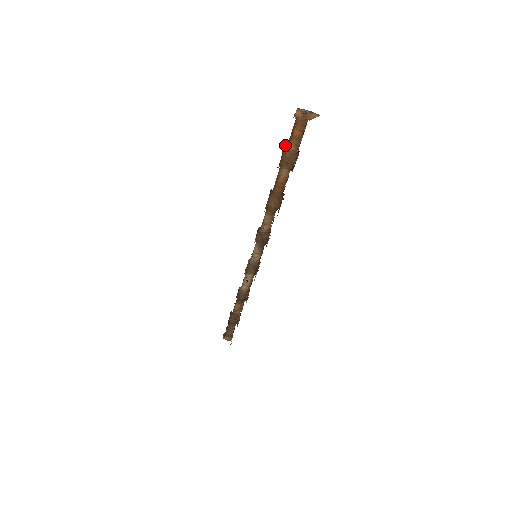
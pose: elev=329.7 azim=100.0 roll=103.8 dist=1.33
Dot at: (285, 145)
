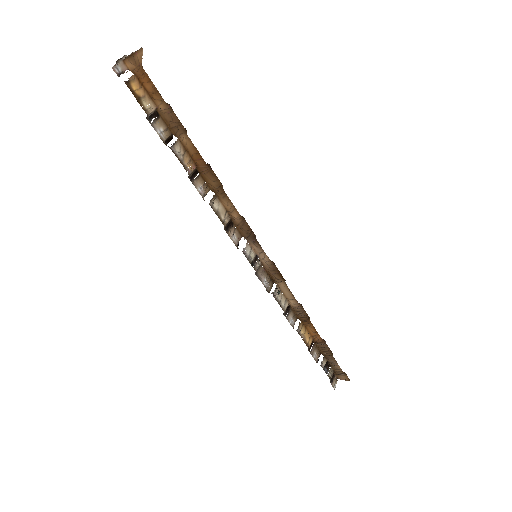
Dot at: (156, 109)
